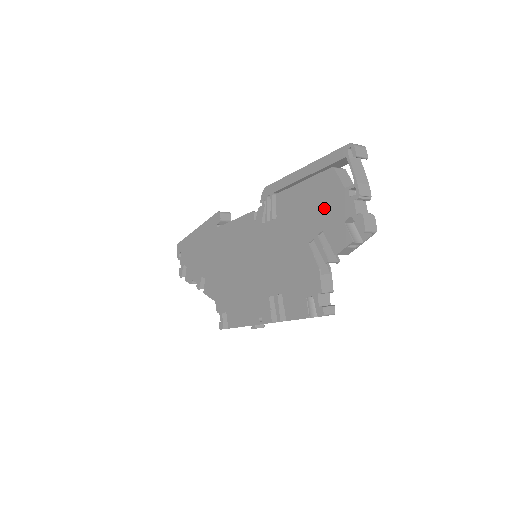
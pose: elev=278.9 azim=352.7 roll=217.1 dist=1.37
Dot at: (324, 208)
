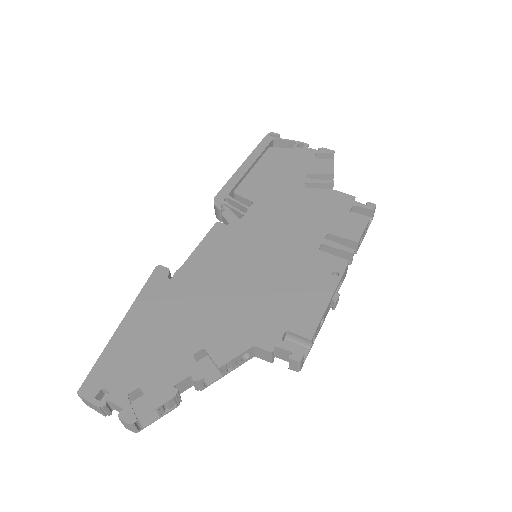
Dot at: (291, 164)
